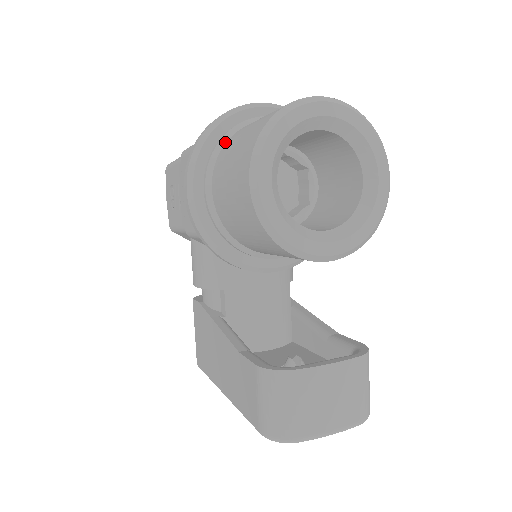
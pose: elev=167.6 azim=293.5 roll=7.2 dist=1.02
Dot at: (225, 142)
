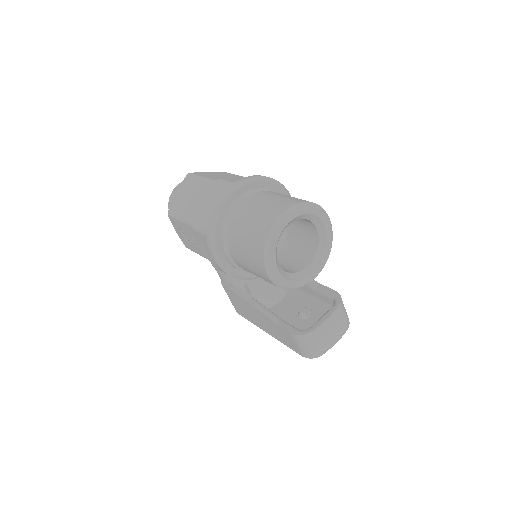
Dot at: (227, 228)
